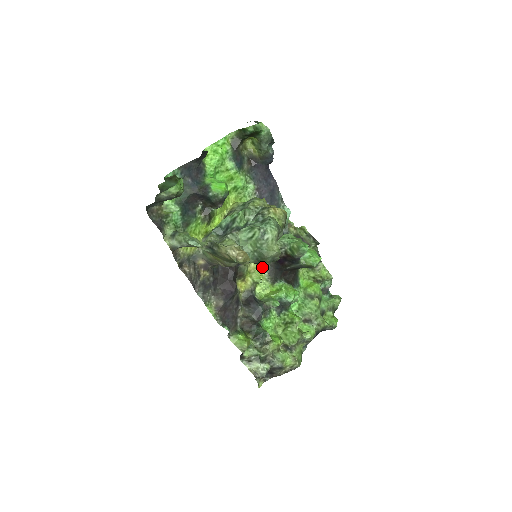
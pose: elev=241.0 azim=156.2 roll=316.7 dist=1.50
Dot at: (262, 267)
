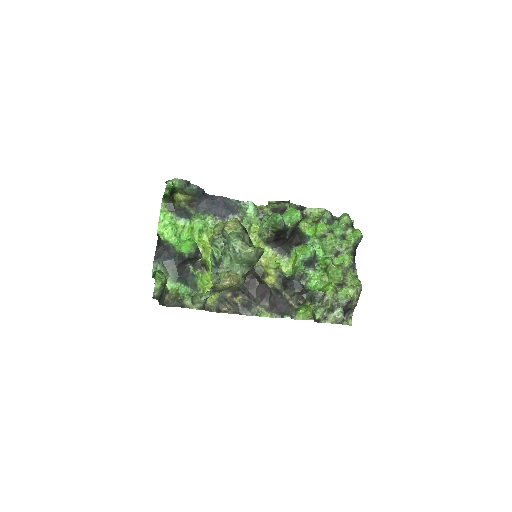
Dot at: (271, 255)
